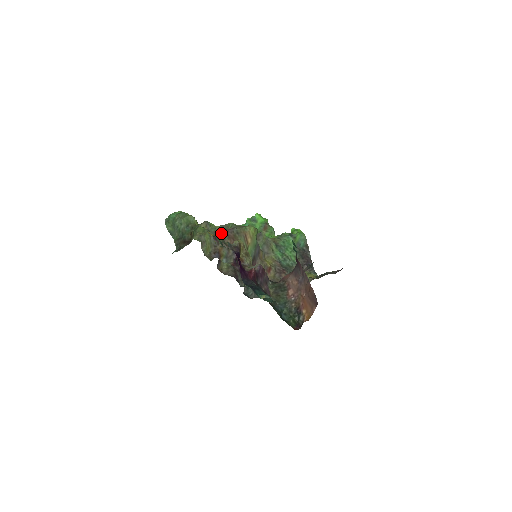
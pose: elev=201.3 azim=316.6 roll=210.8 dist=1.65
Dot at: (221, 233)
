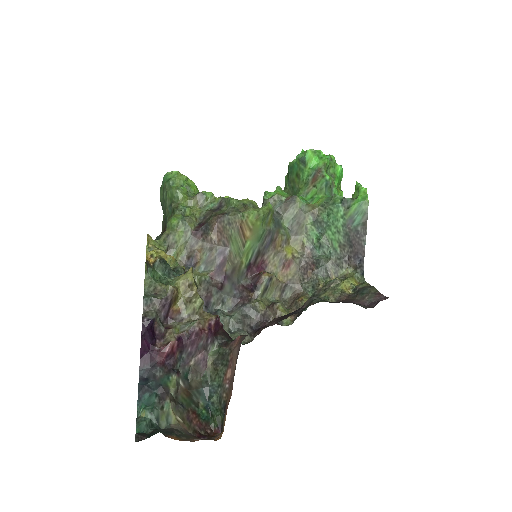
Dot at: (207, 222)
